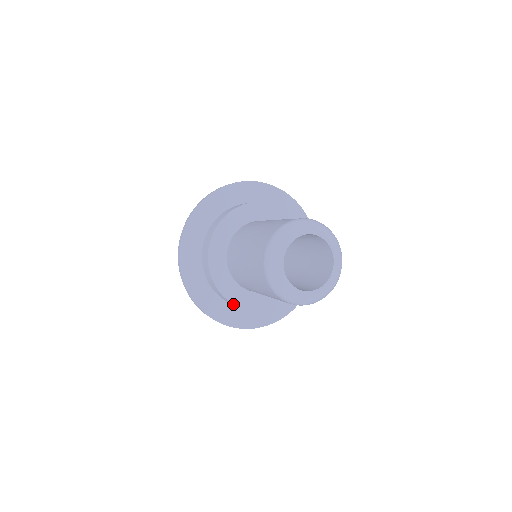
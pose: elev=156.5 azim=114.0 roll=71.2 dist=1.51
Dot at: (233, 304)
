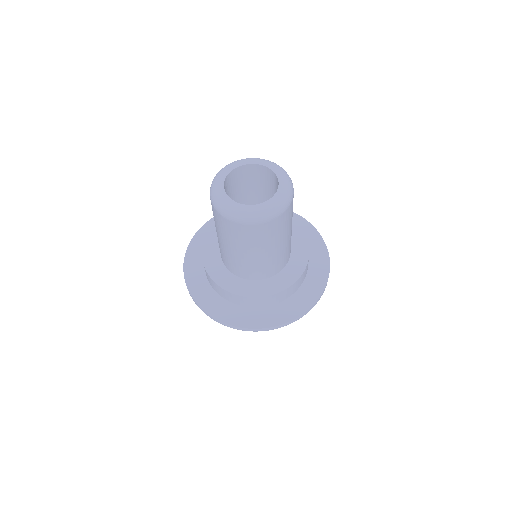
Dot at: (218, 286)
